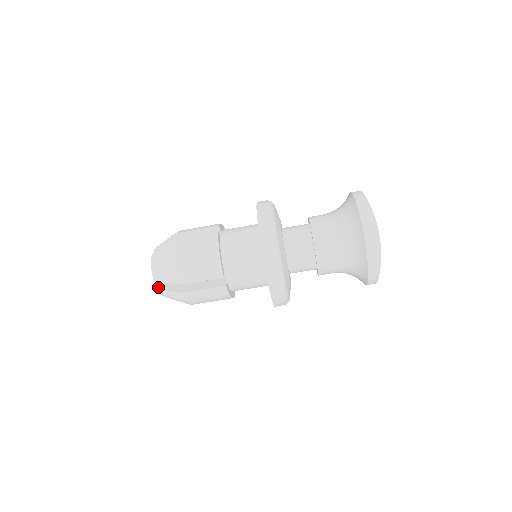
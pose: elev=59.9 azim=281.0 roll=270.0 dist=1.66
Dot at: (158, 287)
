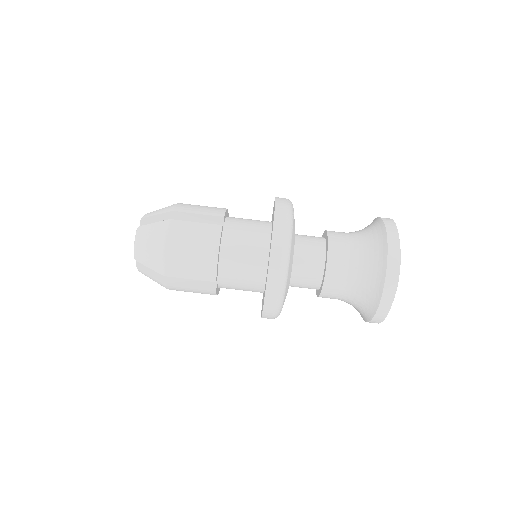
Dot at: (138, 264)
